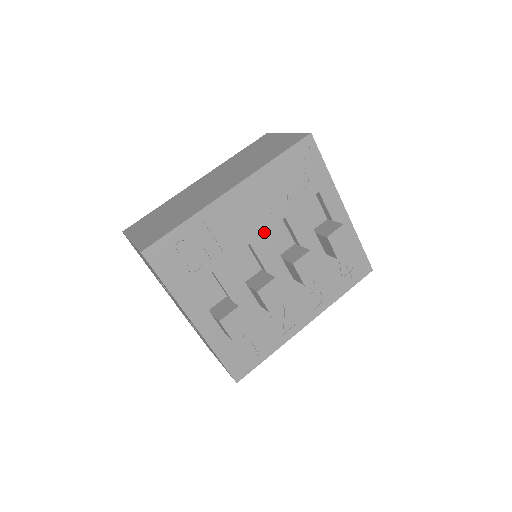
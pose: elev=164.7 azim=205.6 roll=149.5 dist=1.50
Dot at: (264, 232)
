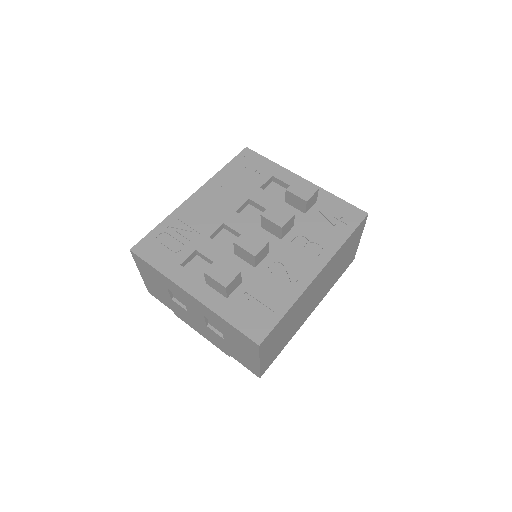
Dot at: (234, 213)
